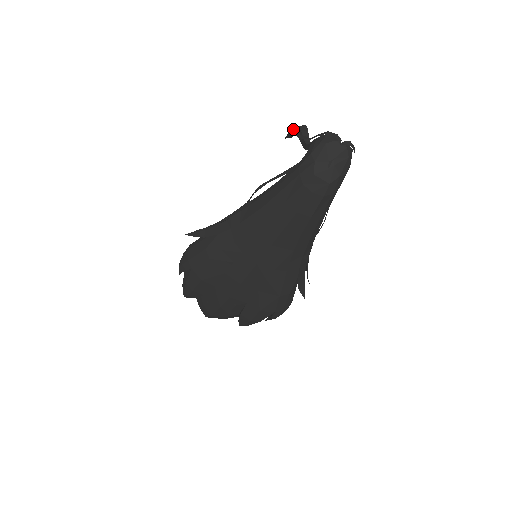
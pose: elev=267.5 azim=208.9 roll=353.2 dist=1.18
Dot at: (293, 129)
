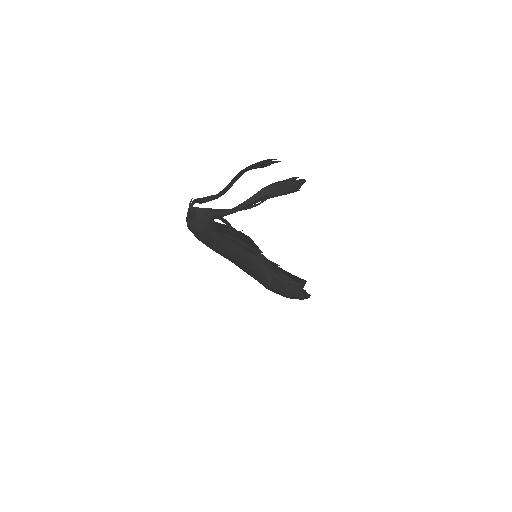
Dot at: occluded
